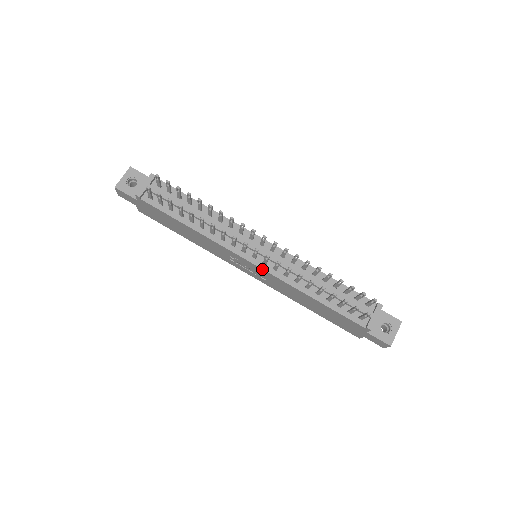
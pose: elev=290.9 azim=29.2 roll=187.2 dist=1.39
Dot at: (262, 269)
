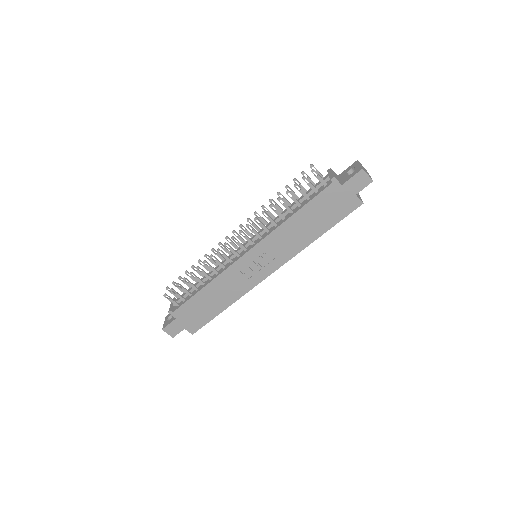
Dot at: (254, 247)
